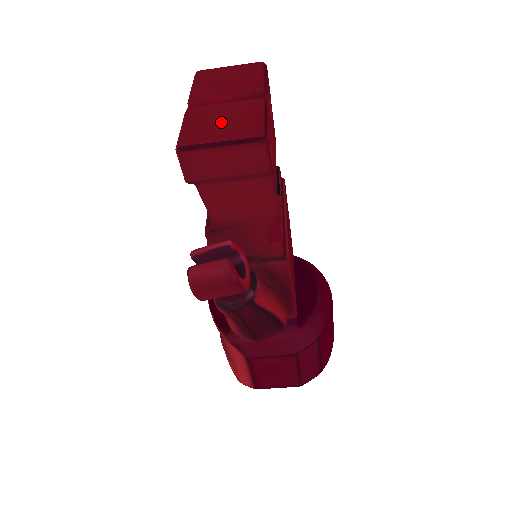
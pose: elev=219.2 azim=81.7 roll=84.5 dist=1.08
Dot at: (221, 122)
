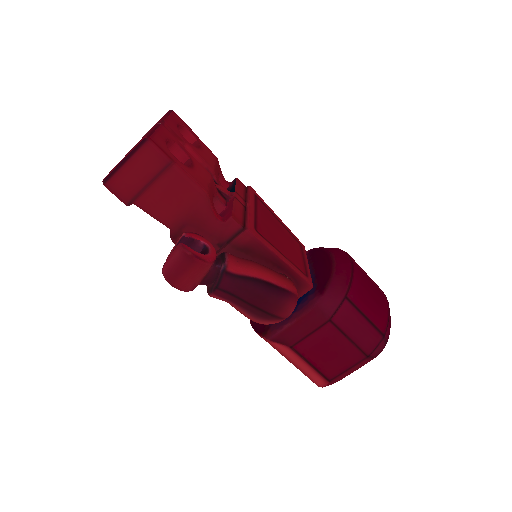
Dot at: occluded
